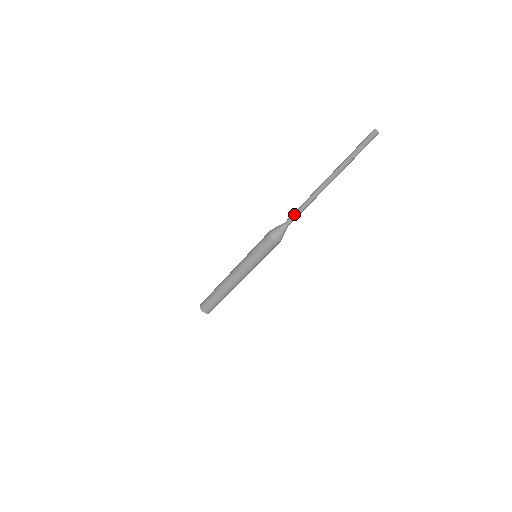
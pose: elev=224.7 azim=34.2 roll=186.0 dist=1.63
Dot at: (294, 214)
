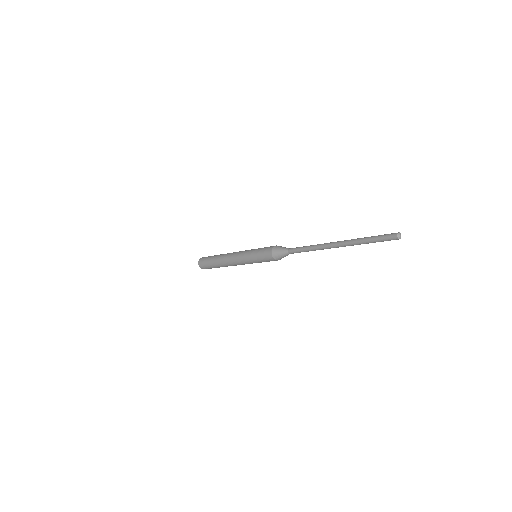
Dot at: (299, 248)
